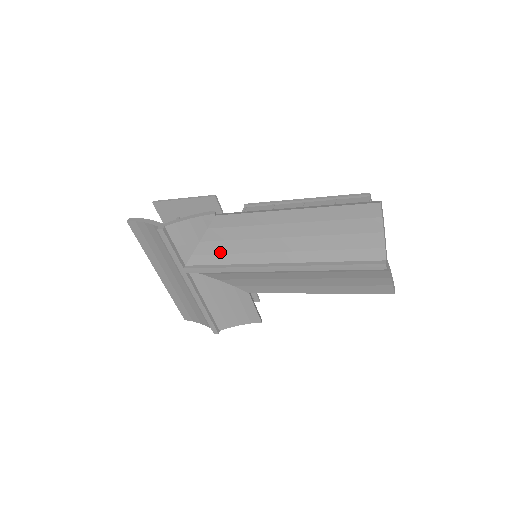
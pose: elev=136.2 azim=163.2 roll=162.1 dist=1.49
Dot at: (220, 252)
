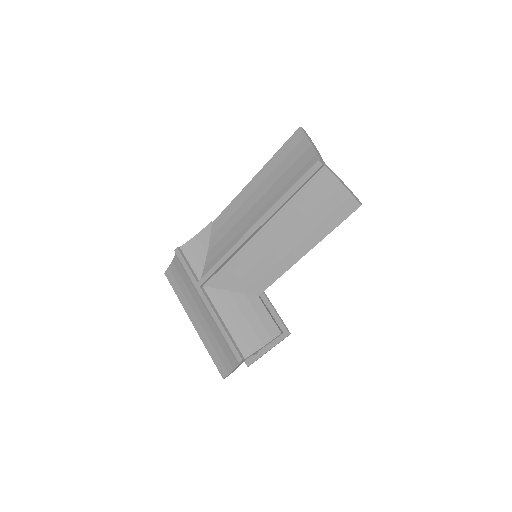
Dot at: (220, 251)
